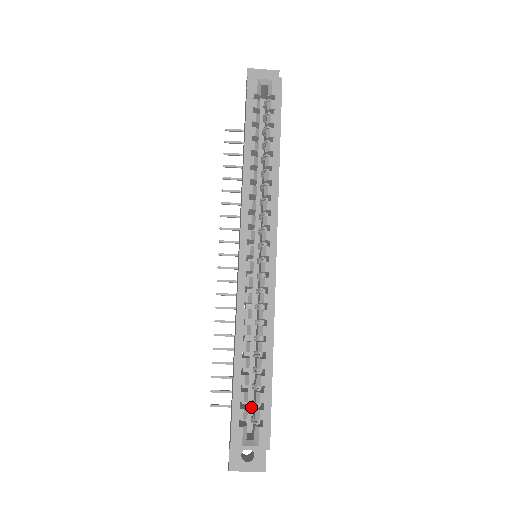
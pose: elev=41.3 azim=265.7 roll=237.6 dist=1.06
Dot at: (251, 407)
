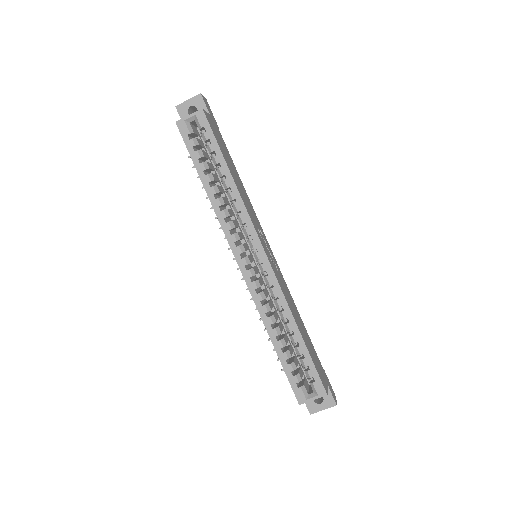
Dot at: occluded
